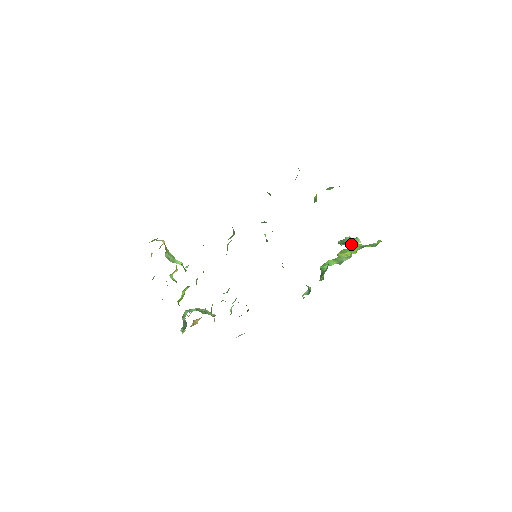
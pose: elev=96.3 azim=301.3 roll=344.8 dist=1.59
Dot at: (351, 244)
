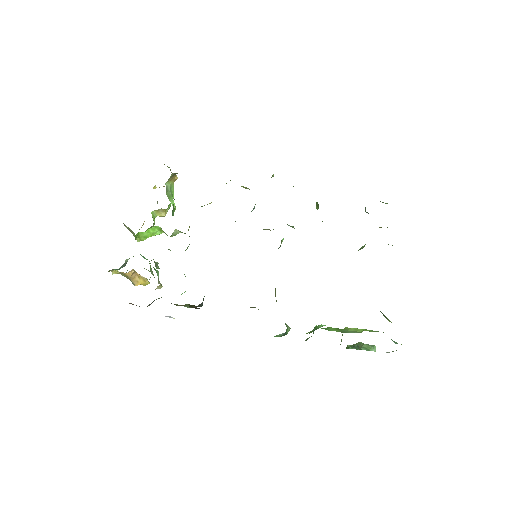
Dot at: (363, 347)
